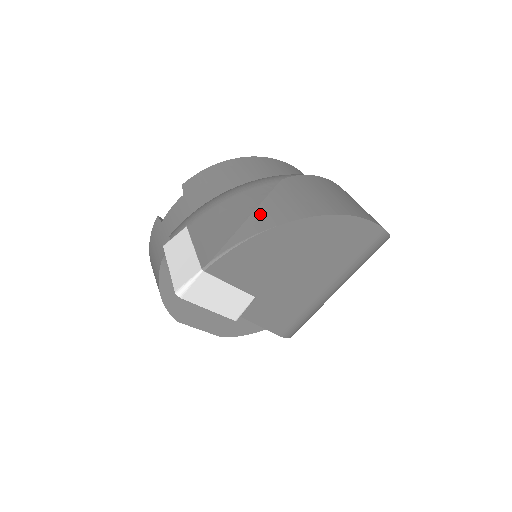
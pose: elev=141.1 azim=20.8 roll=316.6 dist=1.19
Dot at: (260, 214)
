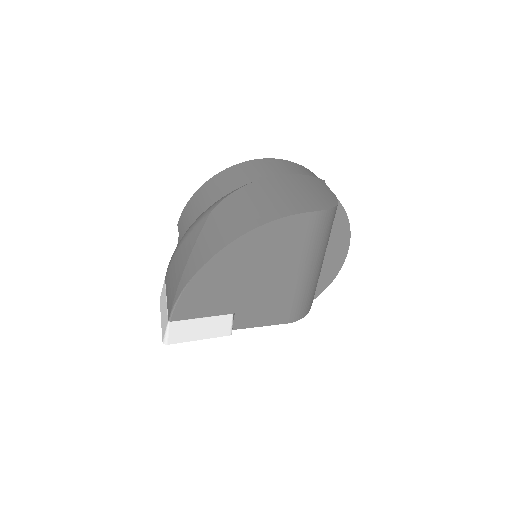
Dot at: (192, 259)
